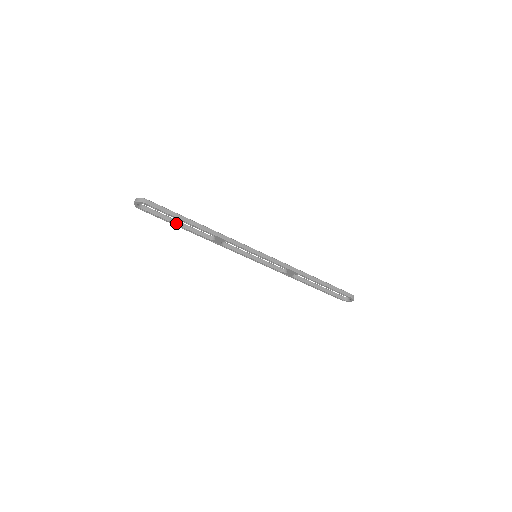
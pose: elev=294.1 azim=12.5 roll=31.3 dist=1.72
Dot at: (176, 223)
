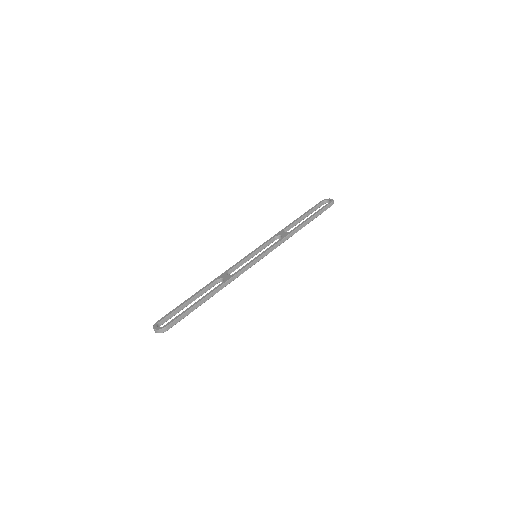
Dot at: (190, 303)
